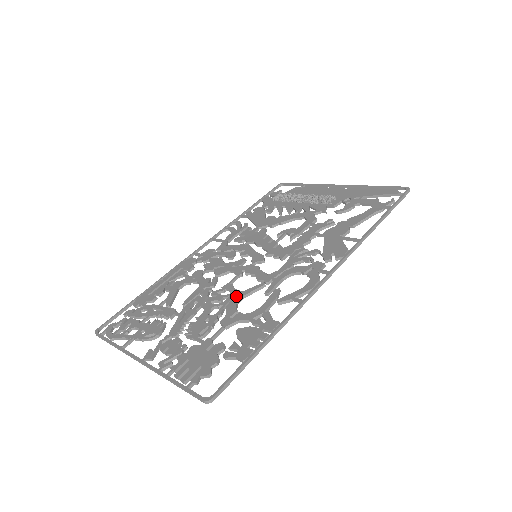
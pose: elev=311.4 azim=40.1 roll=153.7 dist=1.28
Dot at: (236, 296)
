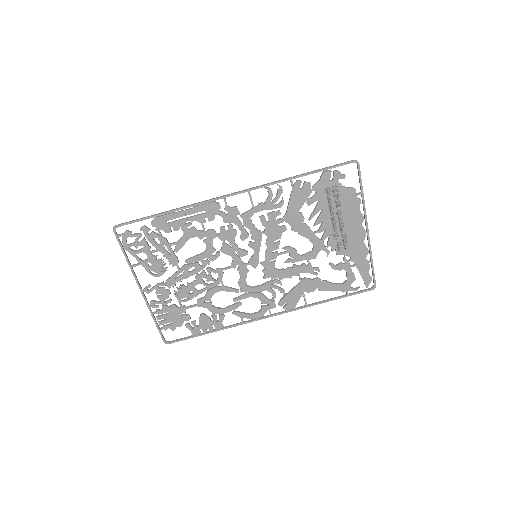
Dot at: (218, 288)
